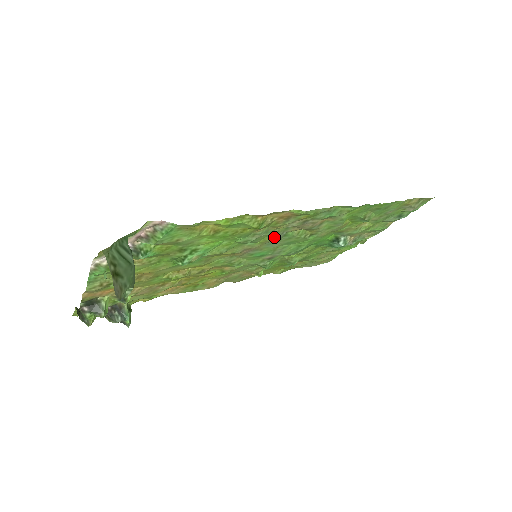
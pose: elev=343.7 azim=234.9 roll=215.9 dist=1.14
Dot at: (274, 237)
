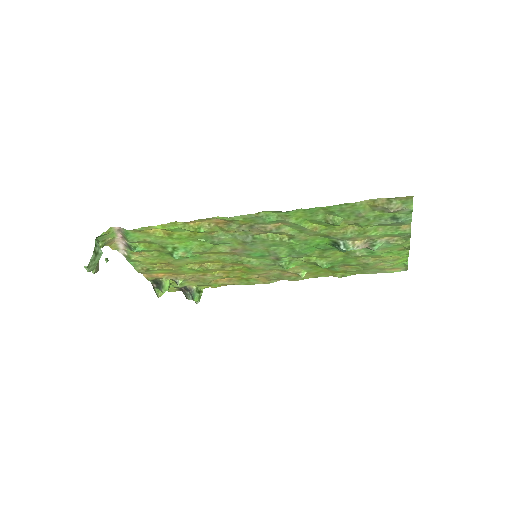
Dot at: (242, 239)
